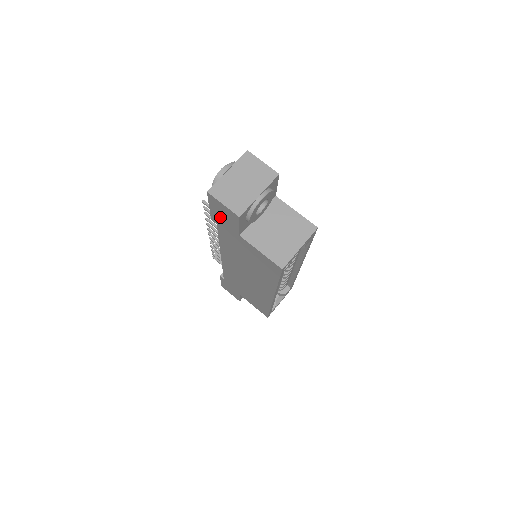
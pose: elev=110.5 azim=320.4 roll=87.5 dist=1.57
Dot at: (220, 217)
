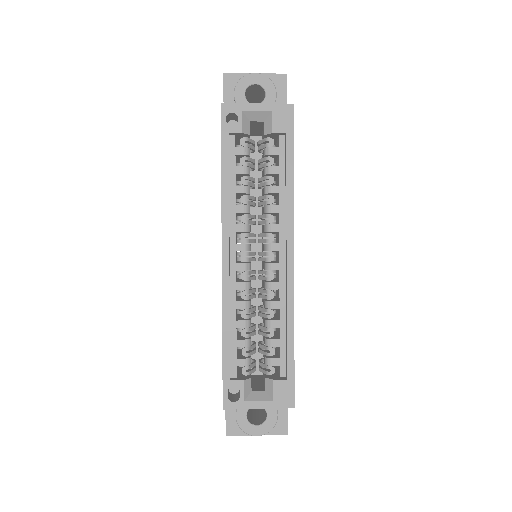
Dot at: occluded
